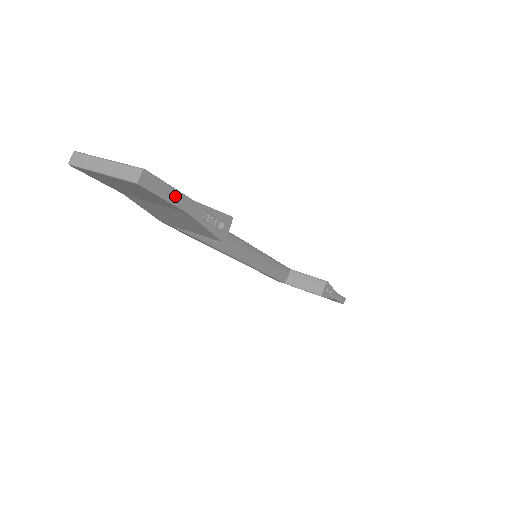
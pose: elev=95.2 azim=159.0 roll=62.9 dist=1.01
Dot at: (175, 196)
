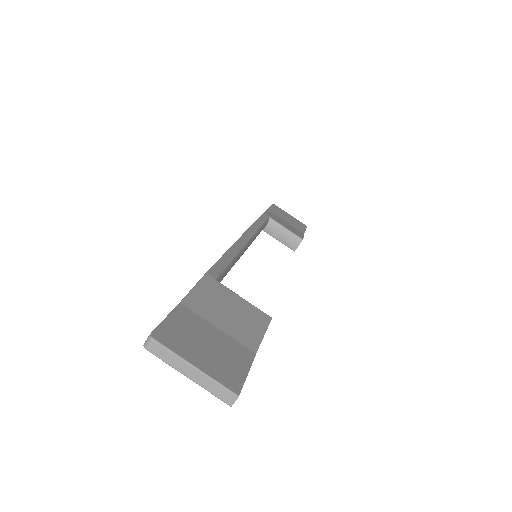
Dot at: (247, 371)
